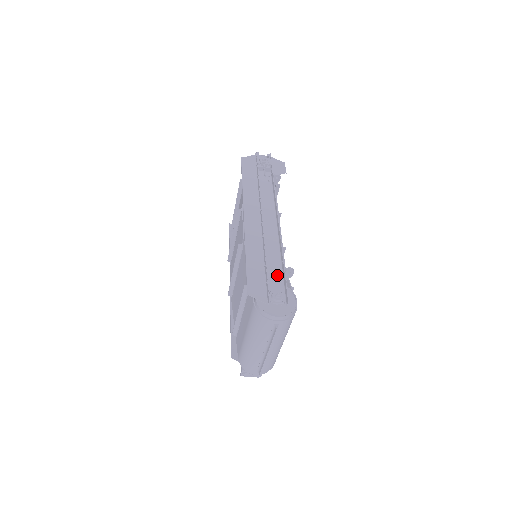
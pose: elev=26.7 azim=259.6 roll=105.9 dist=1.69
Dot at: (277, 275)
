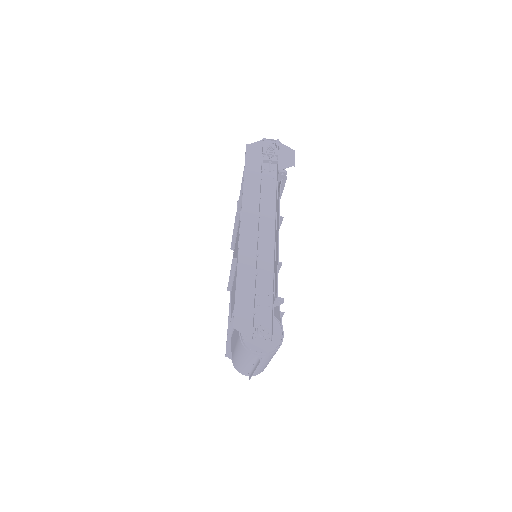
Dot at: (266, 303)
